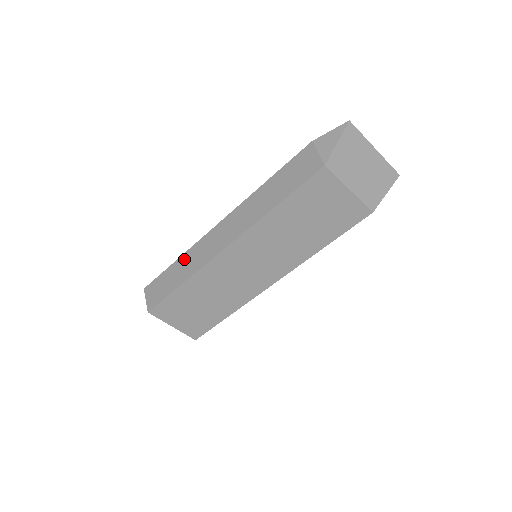
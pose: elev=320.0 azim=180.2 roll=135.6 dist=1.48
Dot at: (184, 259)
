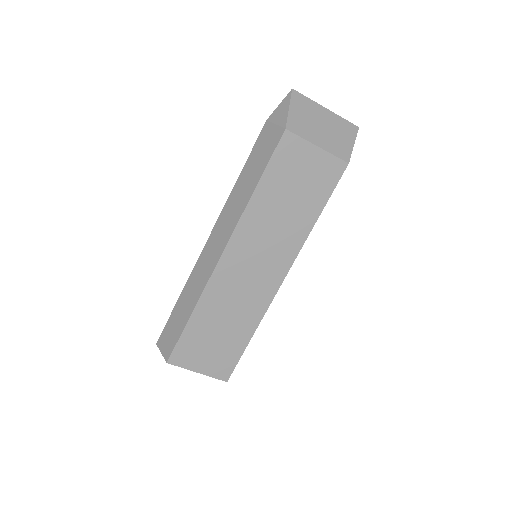
Dot at: (186, 290)
